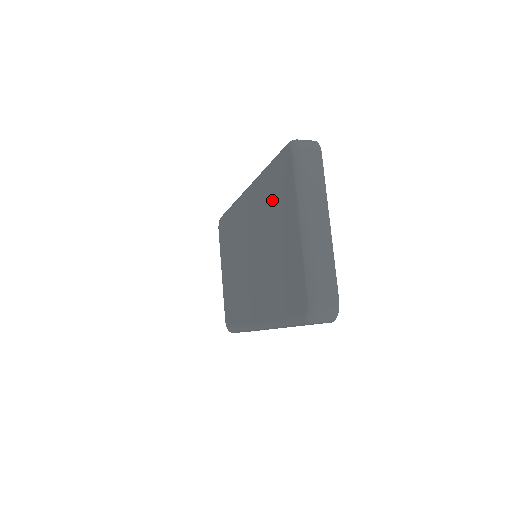
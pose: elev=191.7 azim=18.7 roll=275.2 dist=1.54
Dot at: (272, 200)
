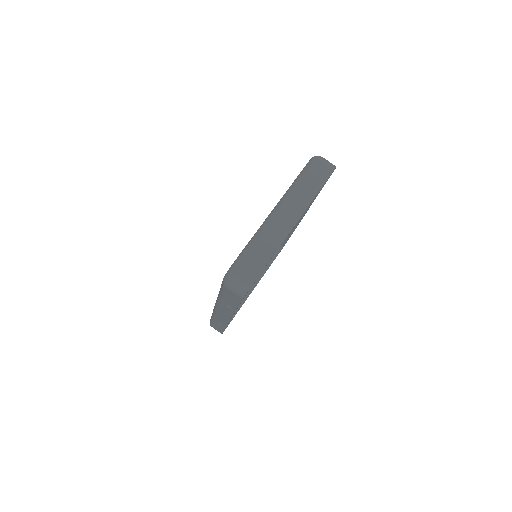
Dot at: occluded
